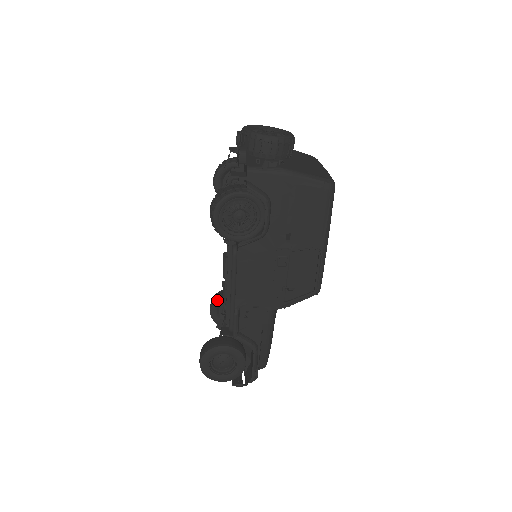
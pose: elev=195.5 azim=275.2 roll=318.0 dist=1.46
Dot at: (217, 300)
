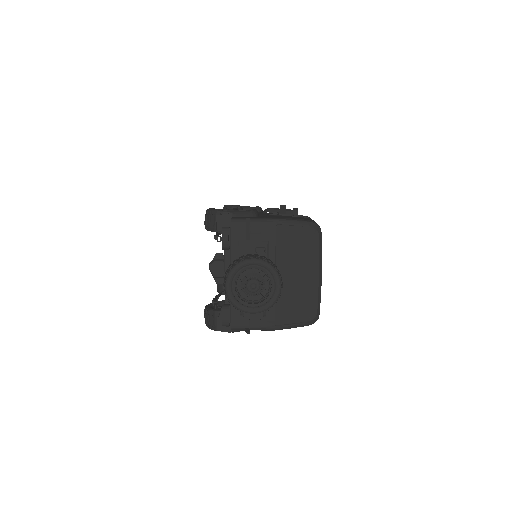
Dot at: occluded
